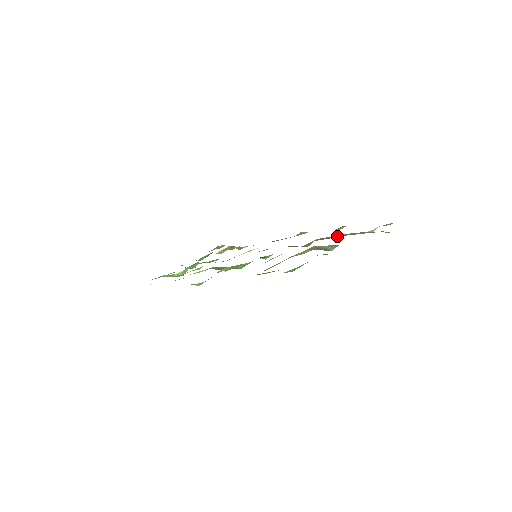
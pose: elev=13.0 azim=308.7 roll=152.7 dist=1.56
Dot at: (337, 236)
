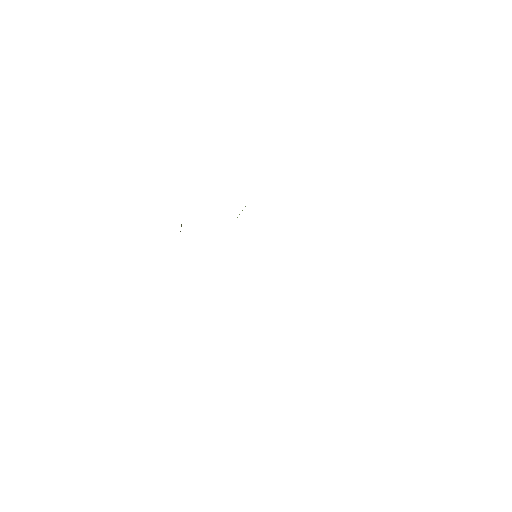
Dot at: occluded
